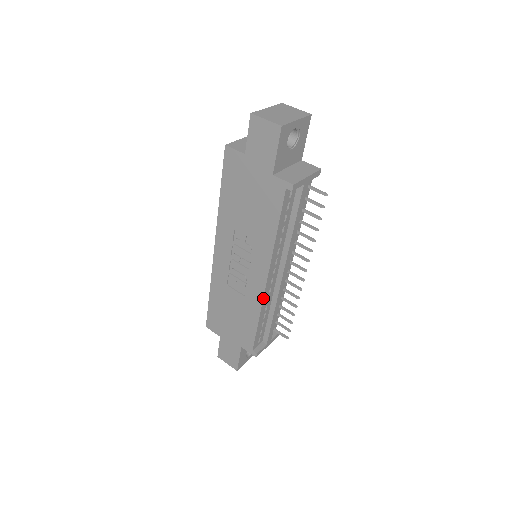
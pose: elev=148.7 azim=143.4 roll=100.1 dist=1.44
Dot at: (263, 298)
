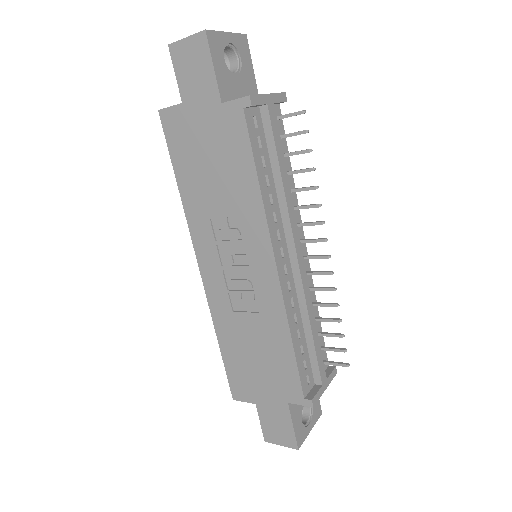
Dot at: (283, 298)
